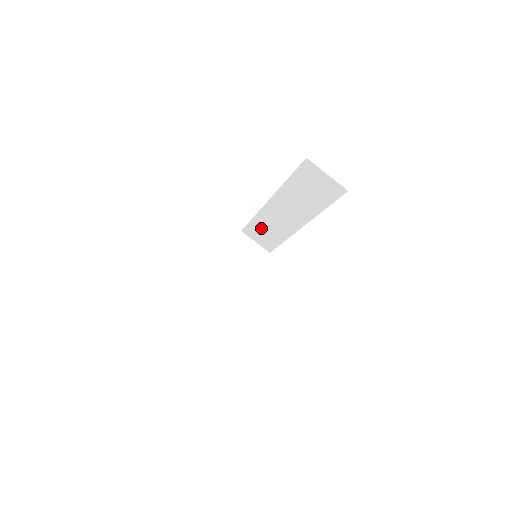
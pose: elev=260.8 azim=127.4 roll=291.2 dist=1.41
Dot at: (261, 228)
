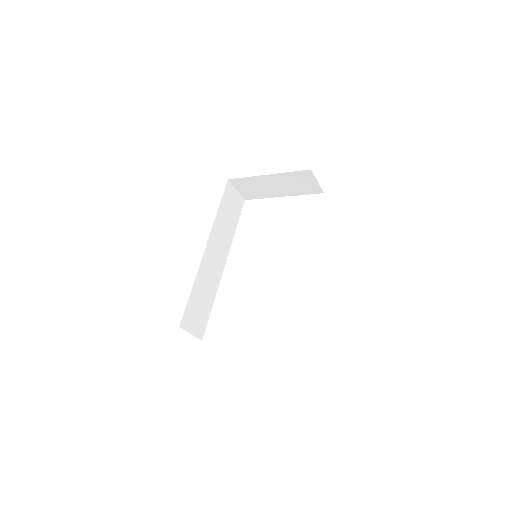
Dot at: occluded
